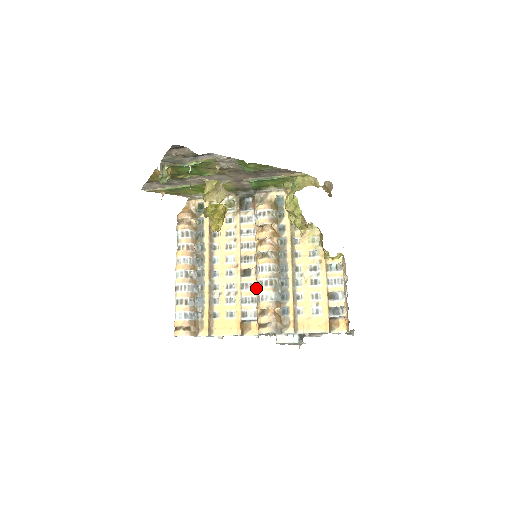
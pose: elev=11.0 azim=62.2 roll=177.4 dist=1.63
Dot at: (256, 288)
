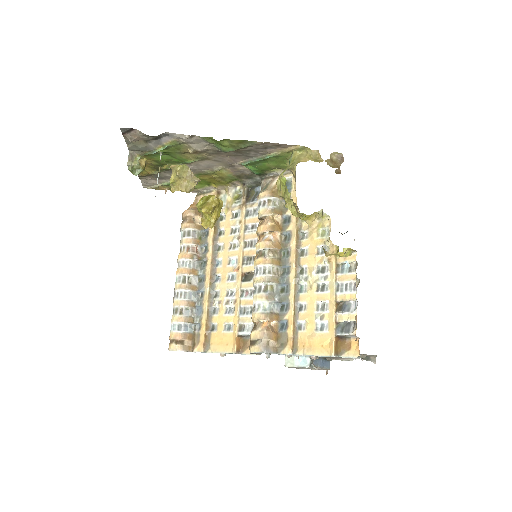
Dot at: occluded
